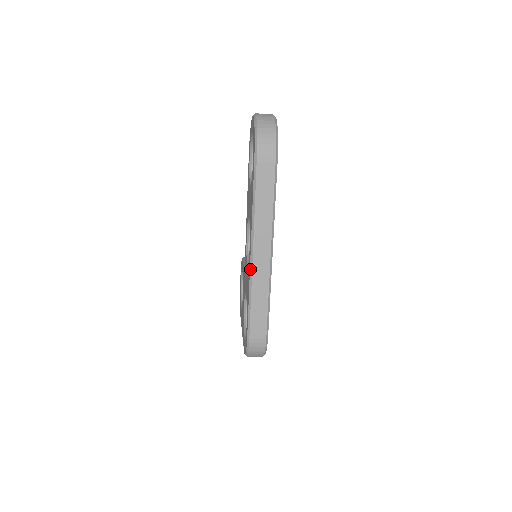
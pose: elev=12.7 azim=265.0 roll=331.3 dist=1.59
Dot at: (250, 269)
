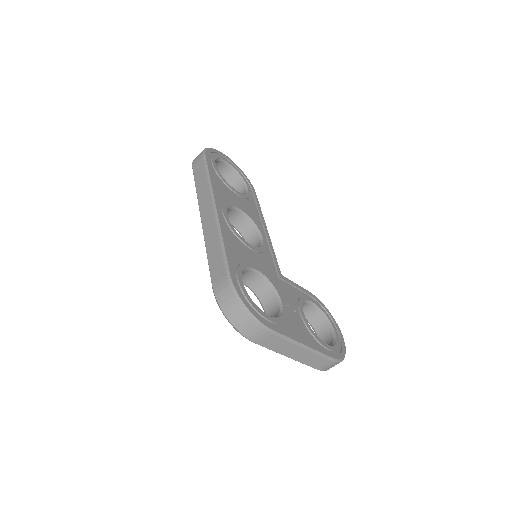
Dot at: (203, 232)
